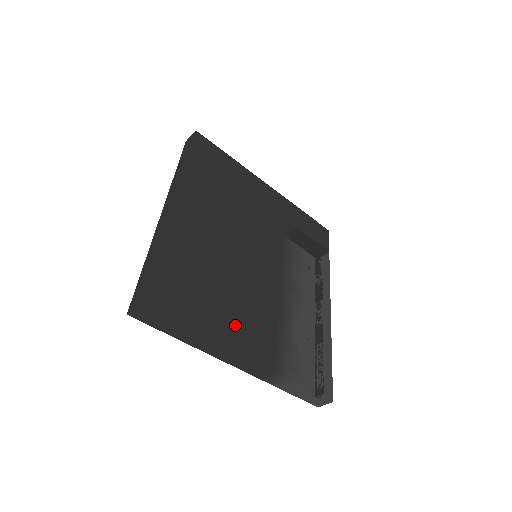
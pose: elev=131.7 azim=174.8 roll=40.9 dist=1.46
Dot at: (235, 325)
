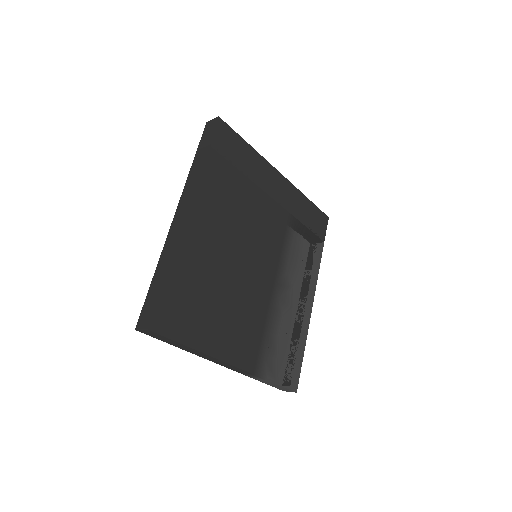
Dot at: (227, 335)
